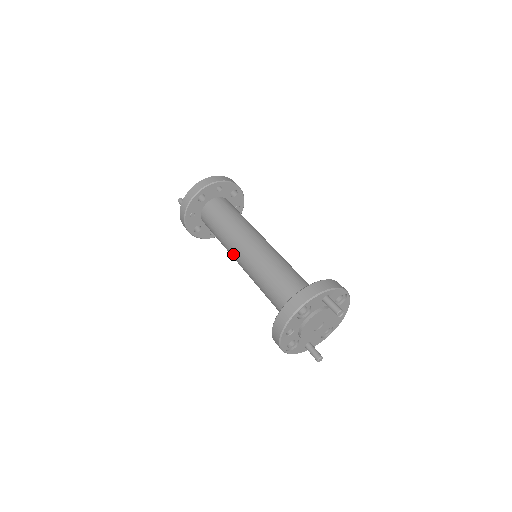
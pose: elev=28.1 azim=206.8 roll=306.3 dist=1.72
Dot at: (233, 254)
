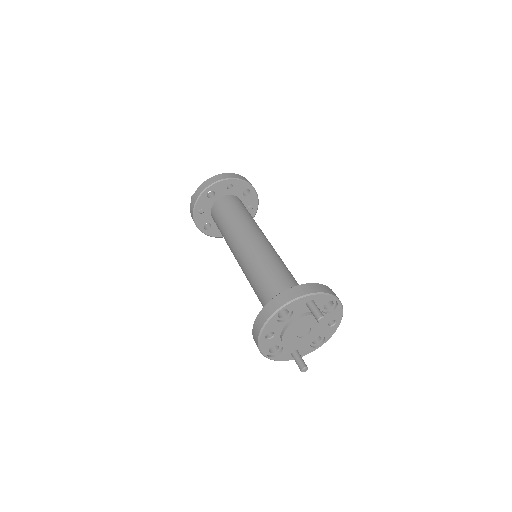
Dot at: (233, 252)
